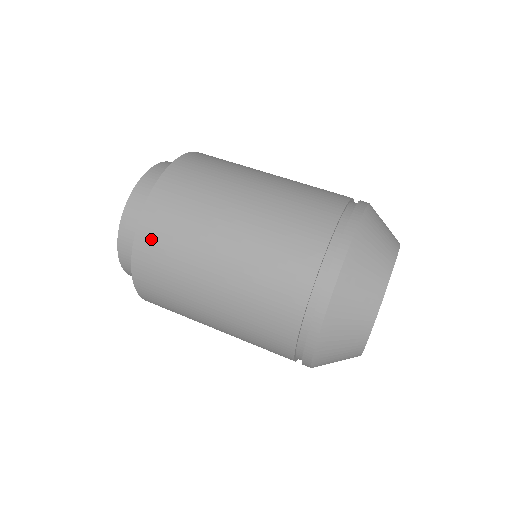
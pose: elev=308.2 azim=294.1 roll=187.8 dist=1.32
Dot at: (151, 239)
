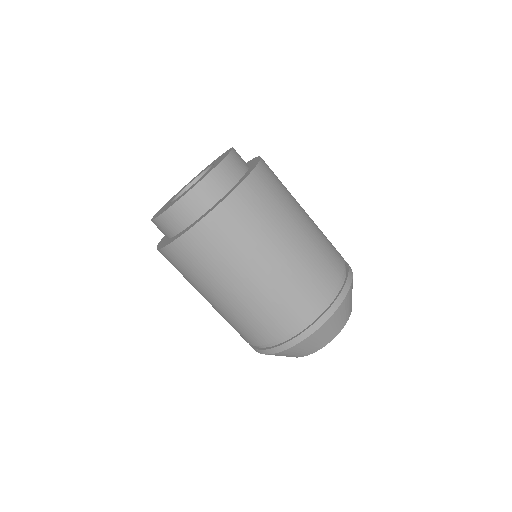
Dot at: occluded
